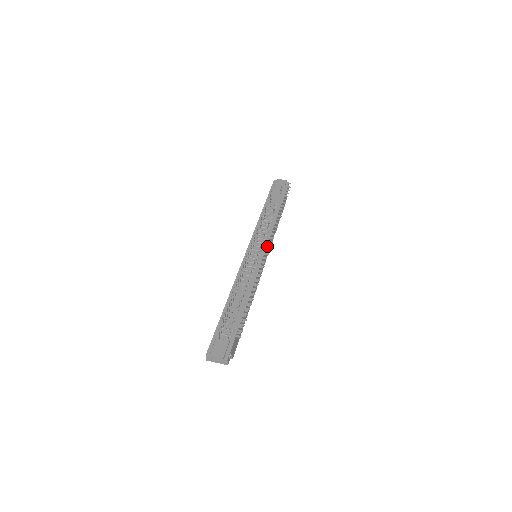
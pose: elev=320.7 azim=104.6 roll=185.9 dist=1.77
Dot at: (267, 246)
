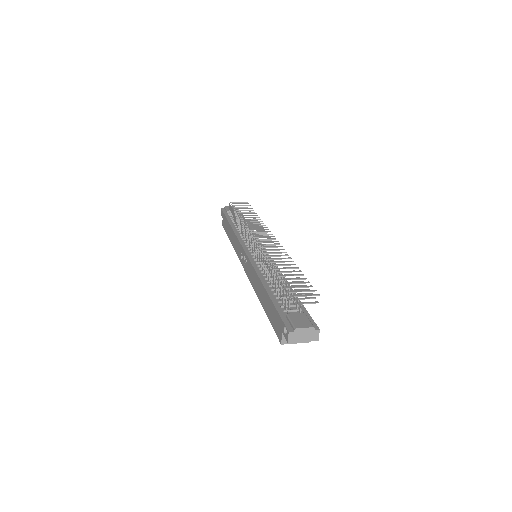
Dot at: (271, 236)
